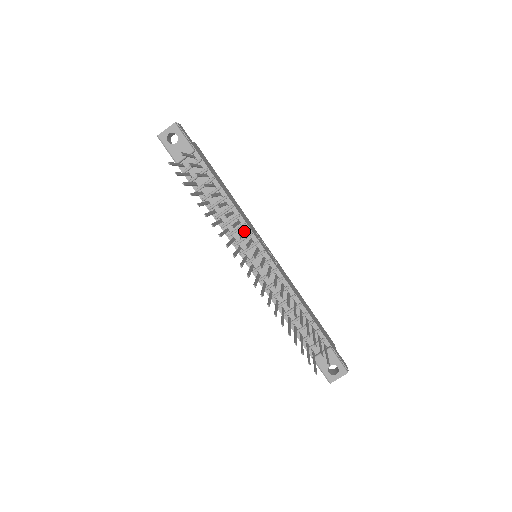
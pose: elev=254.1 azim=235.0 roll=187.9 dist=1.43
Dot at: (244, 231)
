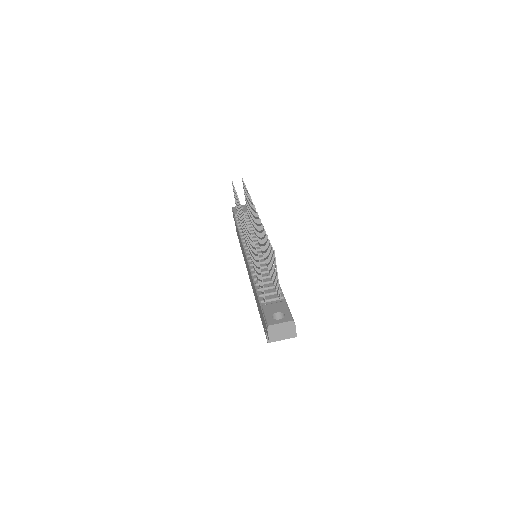
Dot at: (256, 231)
